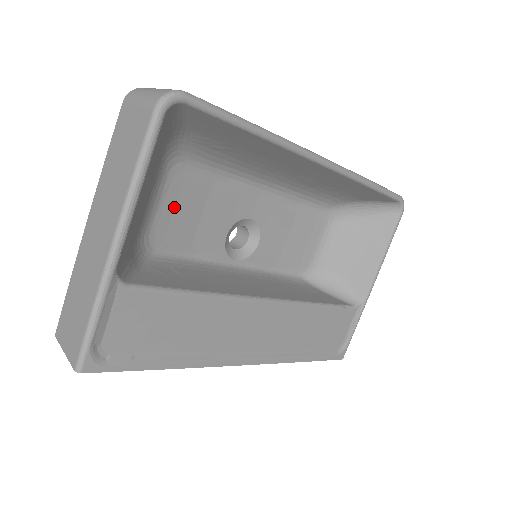
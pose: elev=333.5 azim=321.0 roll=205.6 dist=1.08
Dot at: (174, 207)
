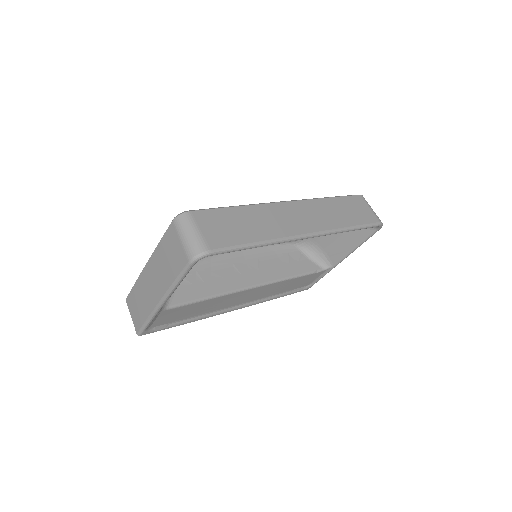
Dot at: occluded
